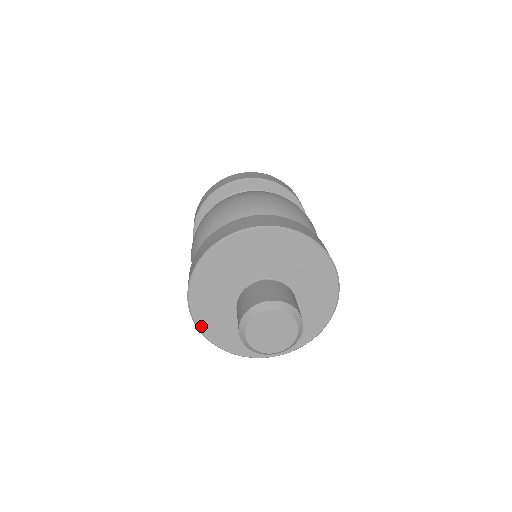
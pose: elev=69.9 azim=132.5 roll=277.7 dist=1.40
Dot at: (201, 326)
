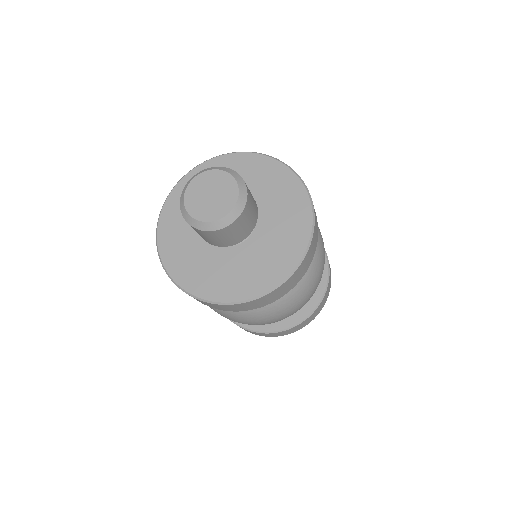
Dot at: (161, 242)
